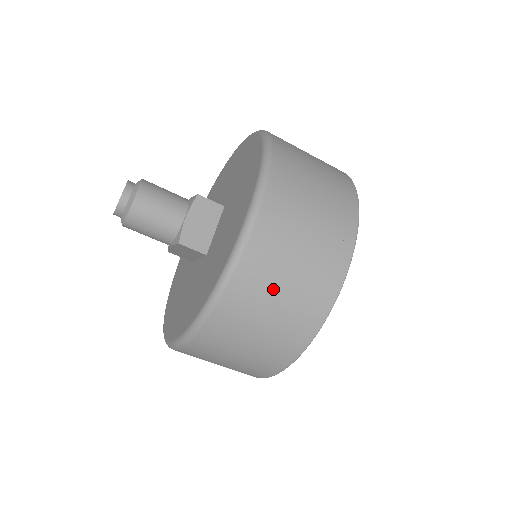
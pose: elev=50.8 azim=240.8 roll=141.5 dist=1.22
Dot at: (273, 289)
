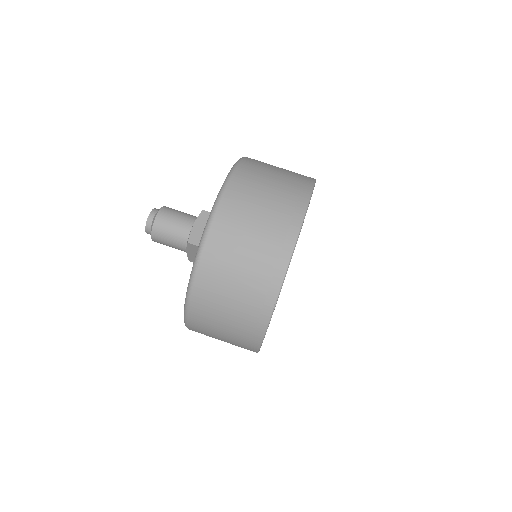
Dot at: occluded
